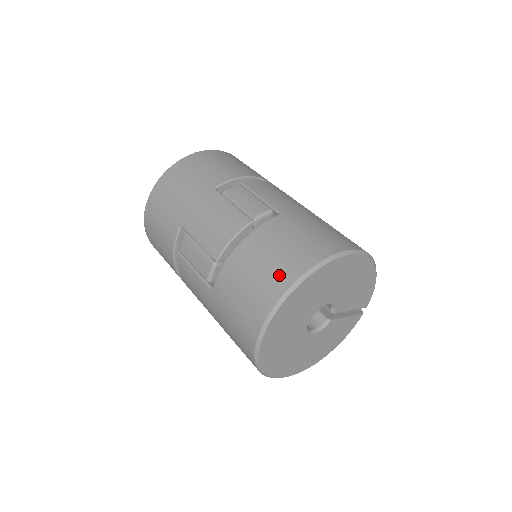
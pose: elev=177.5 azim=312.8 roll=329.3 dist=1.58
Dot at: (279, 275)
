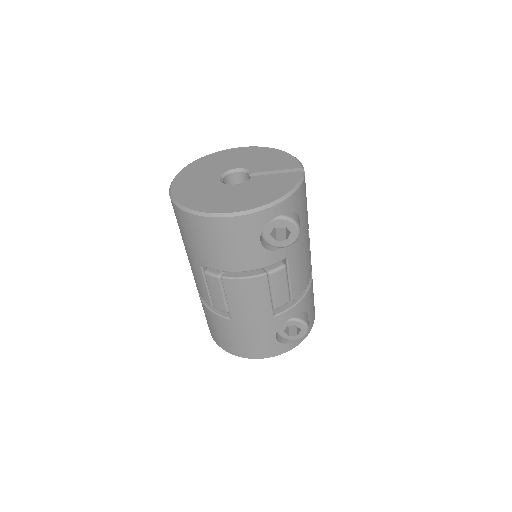
Dot at: occluded
